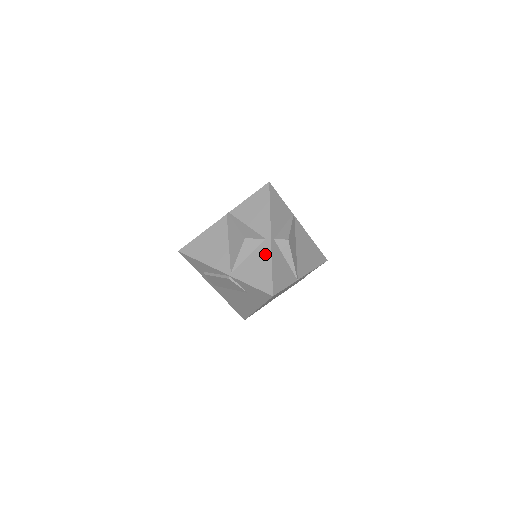
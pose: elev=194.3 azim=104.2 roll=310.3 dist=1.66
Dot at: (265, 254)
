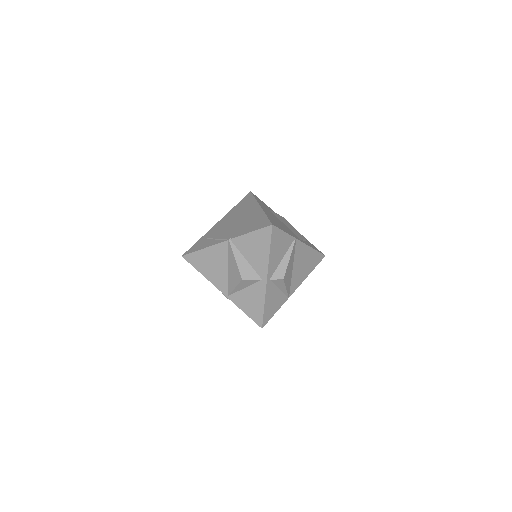
Dot at: (260, 293)
